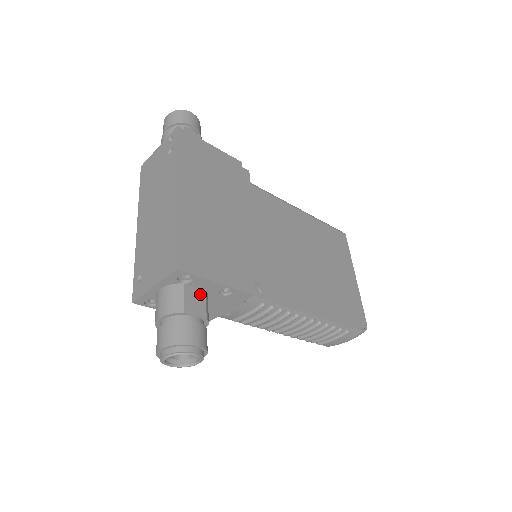
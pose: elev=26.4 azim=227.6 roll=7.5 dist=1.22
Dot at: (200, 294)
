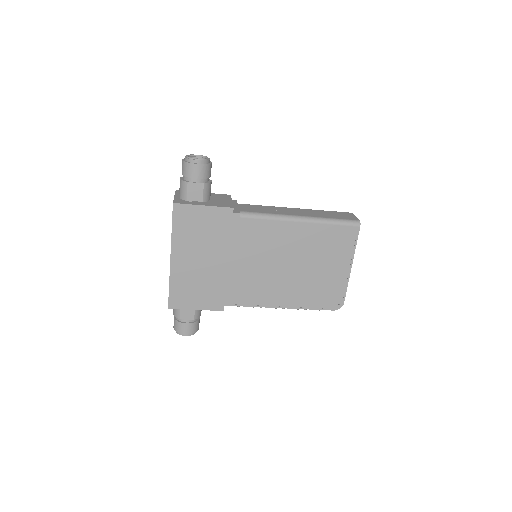
Dot at: occluded
